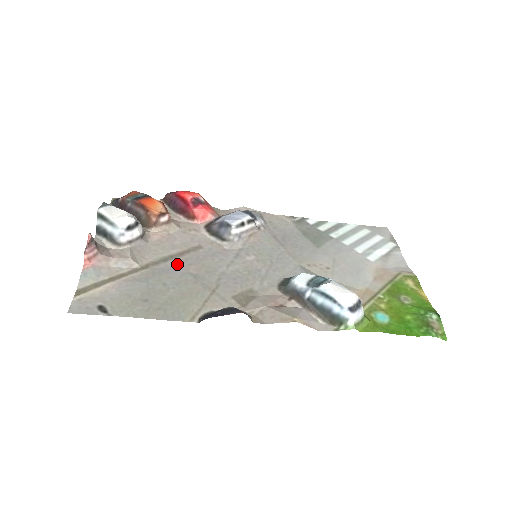
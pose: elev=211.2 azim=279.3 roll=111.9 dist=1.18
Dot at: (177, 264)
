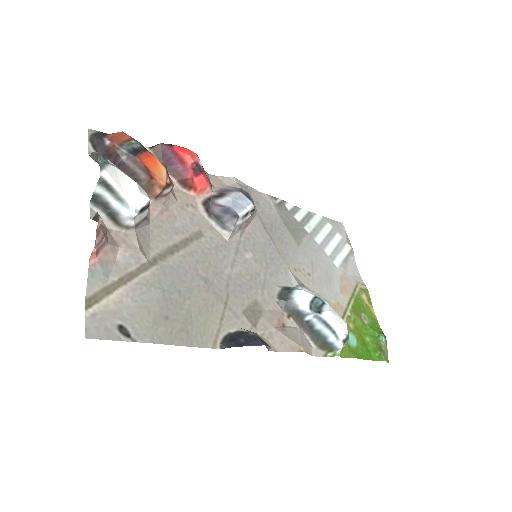
Dot at: (185, 260)
